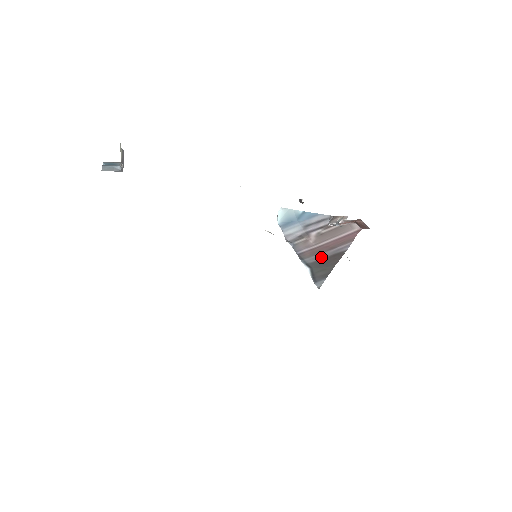
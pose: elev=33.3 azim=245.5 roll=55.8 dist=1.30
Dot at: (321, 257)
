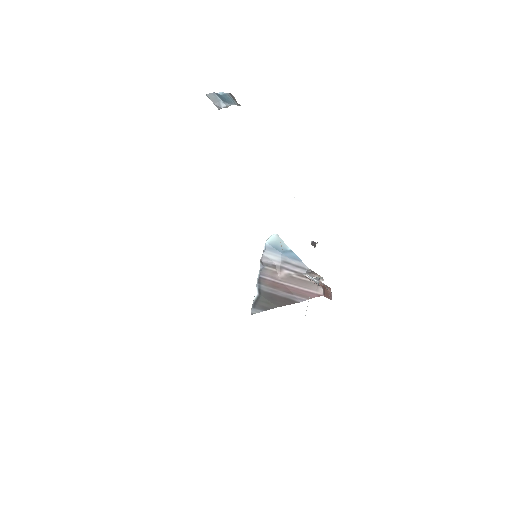
Dot at: (275, 293)
